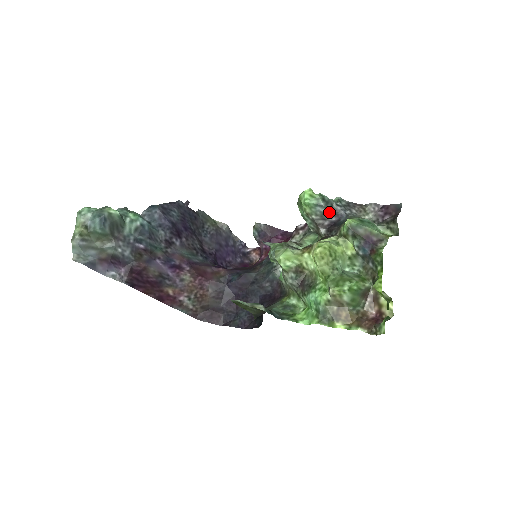
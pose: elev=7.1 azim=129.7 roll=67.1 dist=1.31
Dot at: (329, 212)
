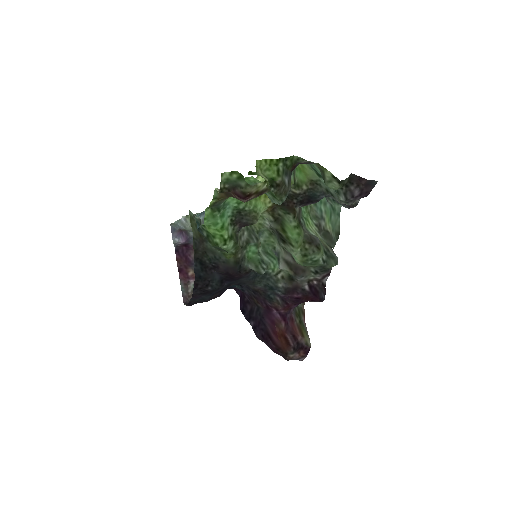
Dot at: occluded
